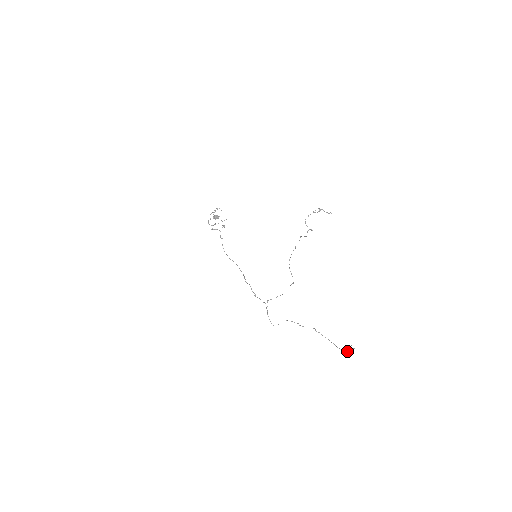
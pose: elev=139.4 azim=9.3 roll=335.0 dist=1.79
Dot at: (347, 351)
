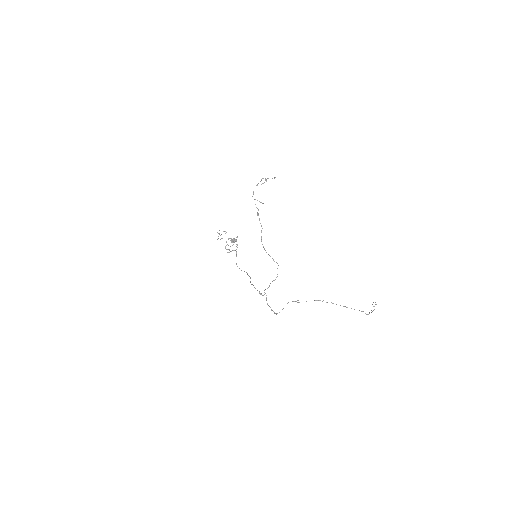
Dot at: (372, 311)
